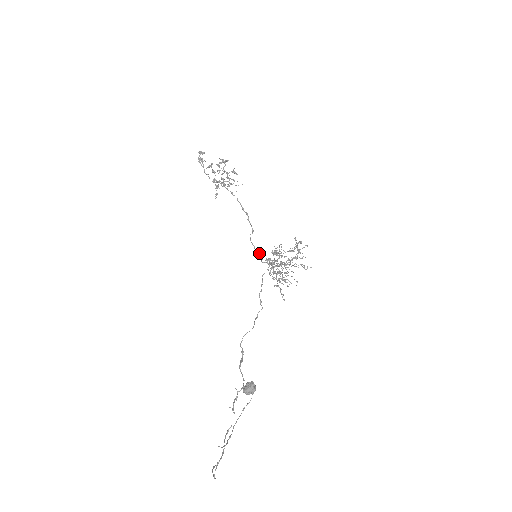
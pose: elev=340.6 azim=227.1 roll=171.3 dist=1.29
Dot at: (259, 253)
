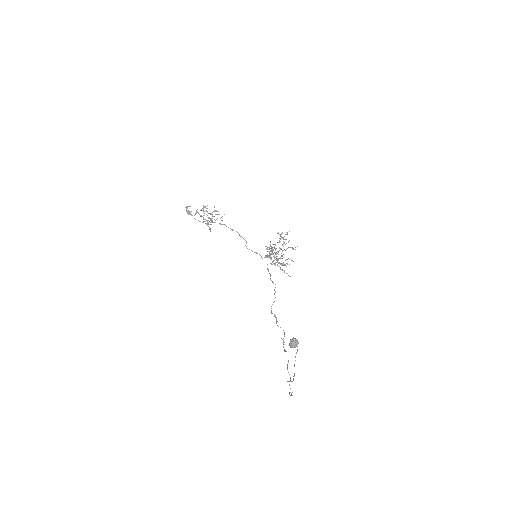
Dot at: (257, 253)
